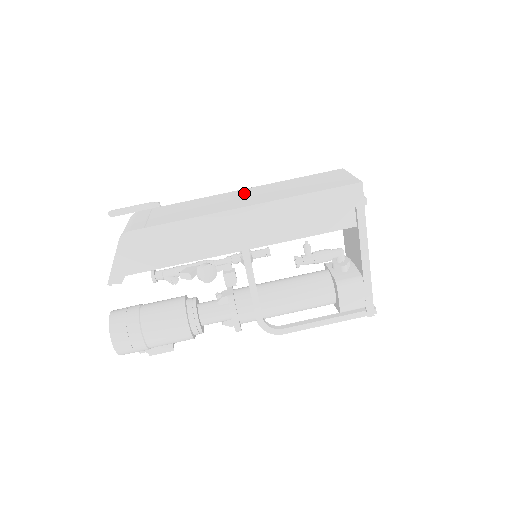
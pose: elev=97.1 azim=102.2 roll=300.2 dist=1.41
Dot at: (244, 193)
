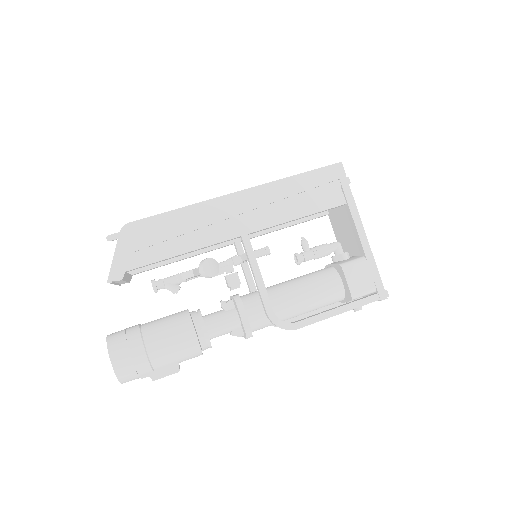
Dot at: occluded
